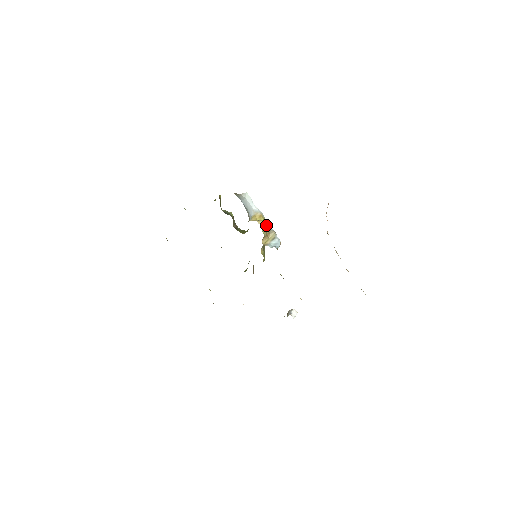
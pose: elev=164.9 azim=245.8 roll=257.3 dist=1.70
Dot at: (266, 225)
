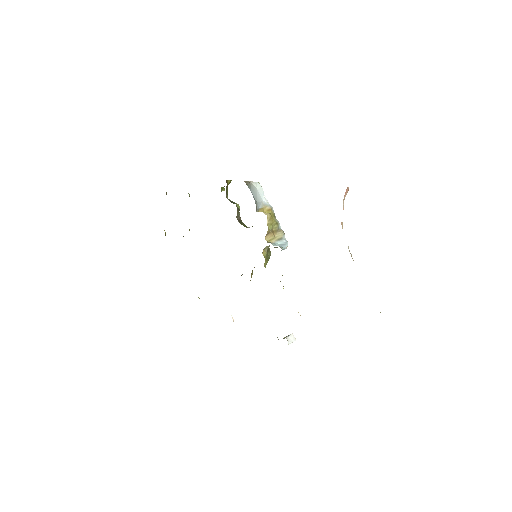
Dot at: (274, 220)
